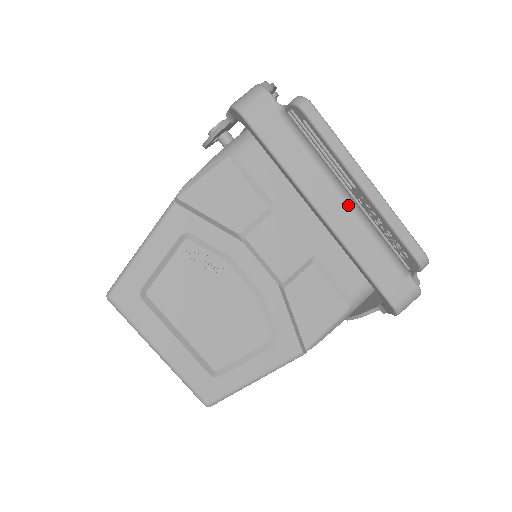
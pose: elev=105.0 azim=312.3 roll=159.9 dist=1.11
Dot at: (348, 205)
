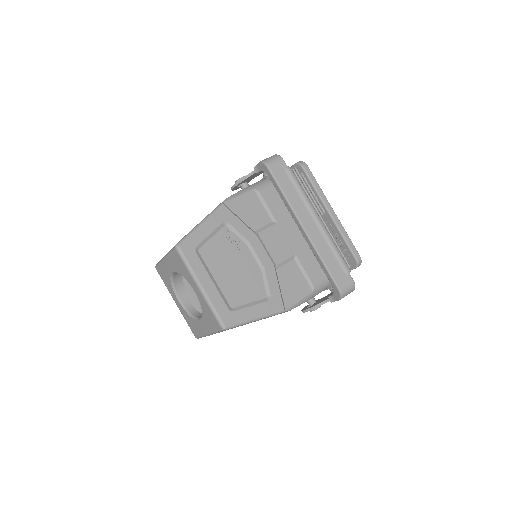
Dot at: (318, 226)
